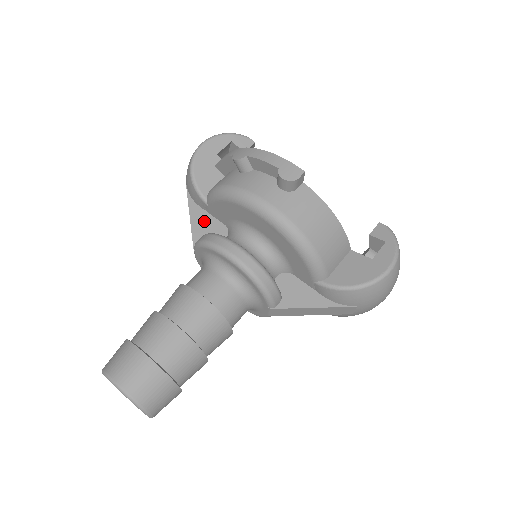
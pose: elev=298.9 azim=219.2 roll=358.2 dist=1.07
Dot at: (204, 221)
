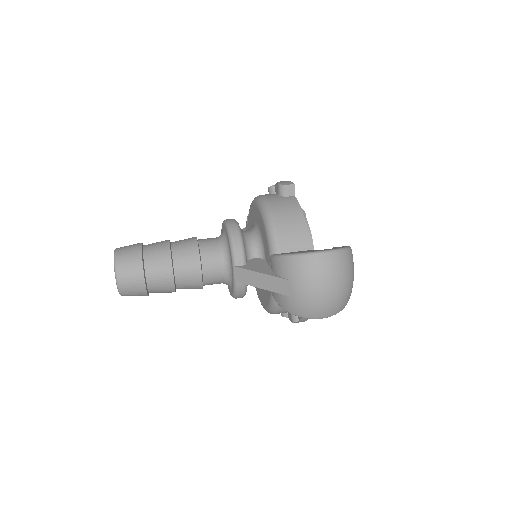
Dot at: occluded
